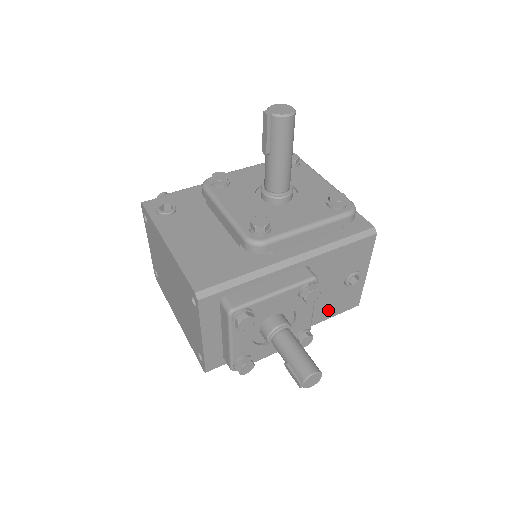
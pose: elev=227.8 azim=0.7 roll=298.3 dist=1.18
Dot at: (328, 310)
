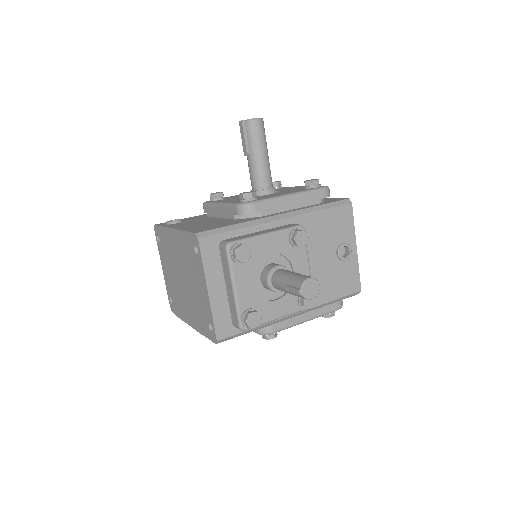
Dot at: (330, 288)
